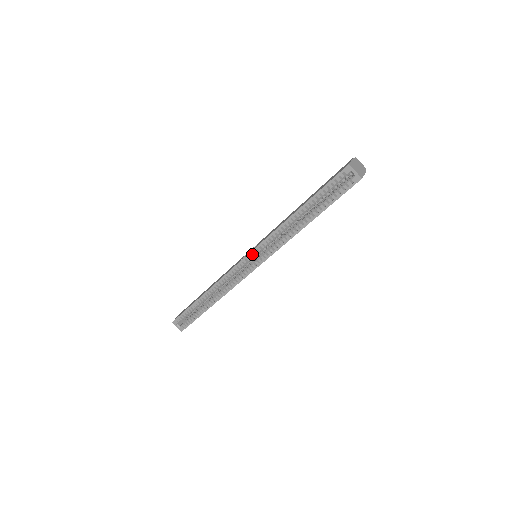
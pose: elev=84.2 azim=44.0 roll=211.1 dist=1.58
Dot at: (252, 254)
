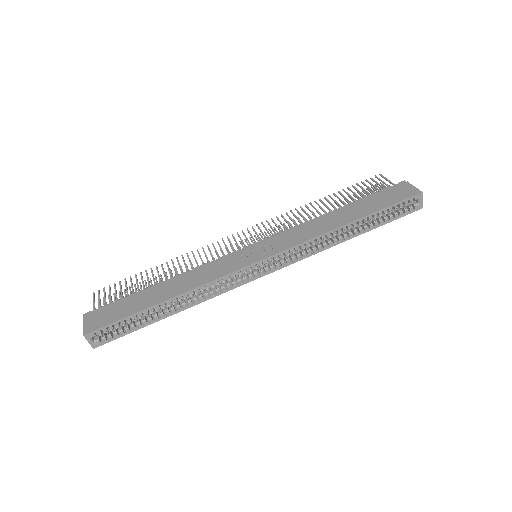
Dot at: (274, 257)
